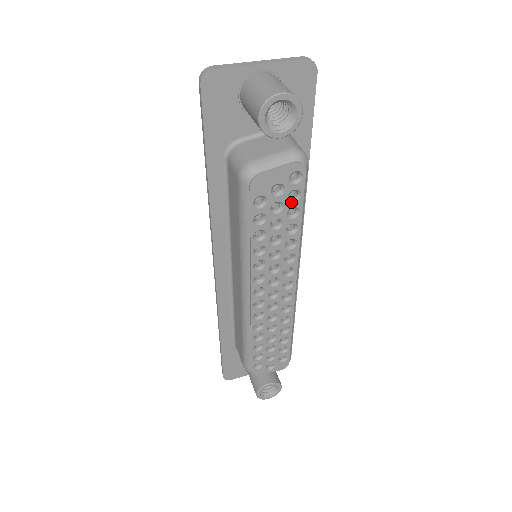
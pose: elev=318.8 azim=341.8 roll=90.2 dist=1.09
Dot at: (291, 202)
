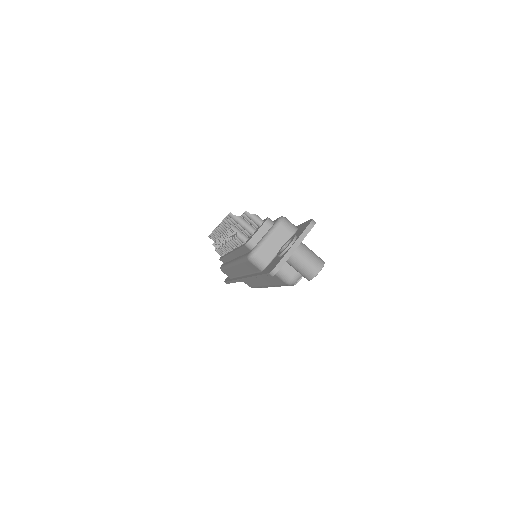
Dot at: occluded
